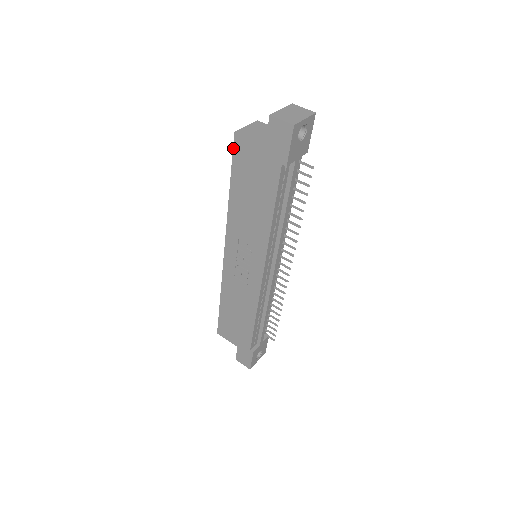
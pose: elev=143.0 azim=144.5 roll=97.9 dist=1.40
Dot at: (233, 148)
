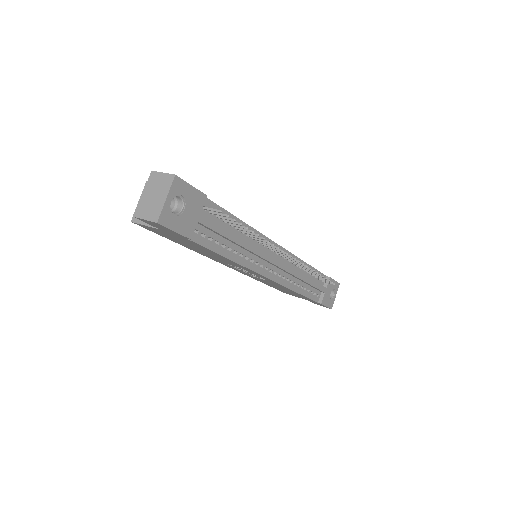
Dot at: occluded
